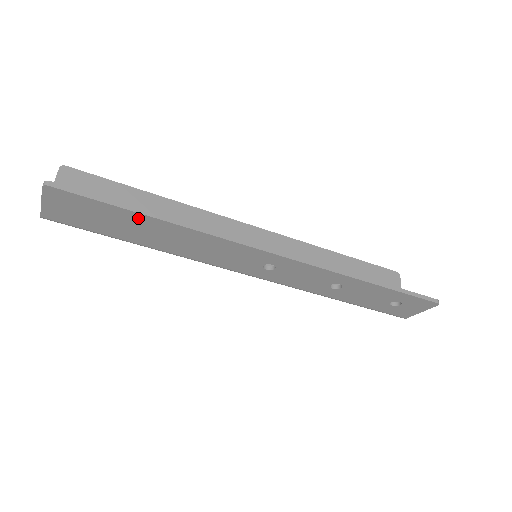
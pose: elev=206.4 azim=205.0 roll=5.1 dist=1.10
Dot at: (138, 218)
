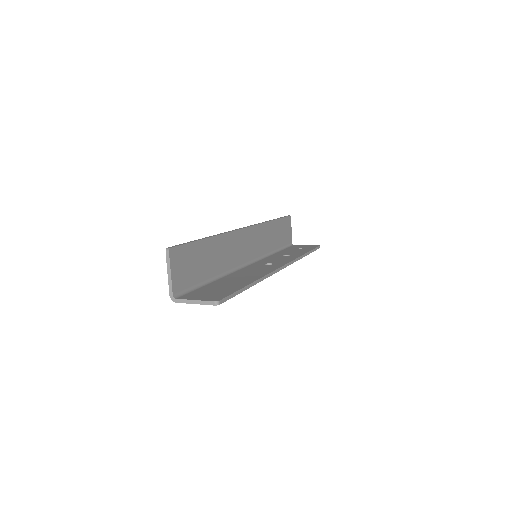
Dot at: occluded
